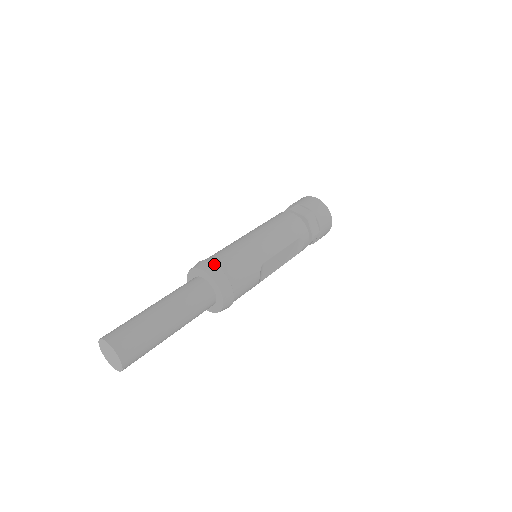
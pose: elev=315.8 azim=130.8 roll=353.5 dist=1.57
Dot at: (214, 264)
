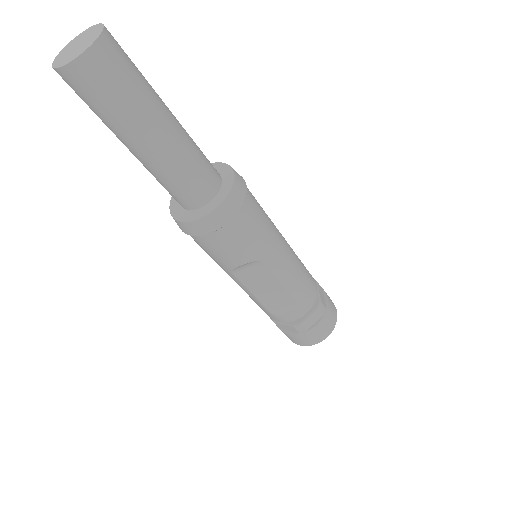
Dot at: occluded
